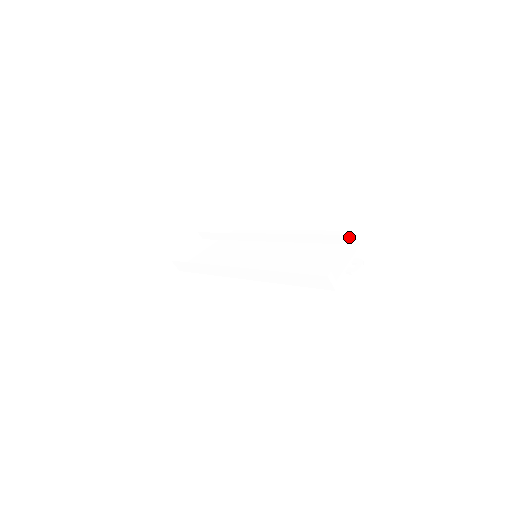
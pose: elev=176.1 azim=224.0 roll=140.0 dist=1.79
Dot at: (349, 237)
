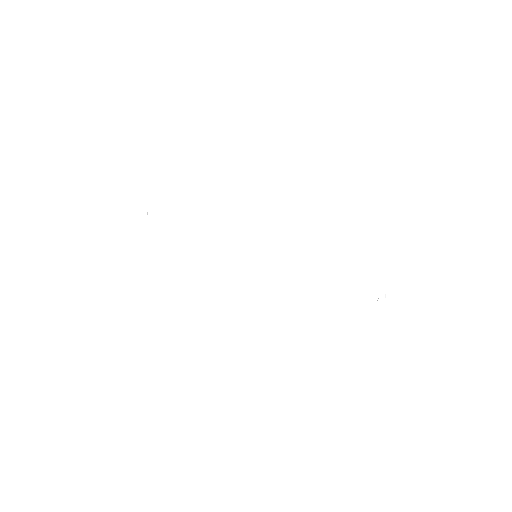
Dot at: (370, 284)
